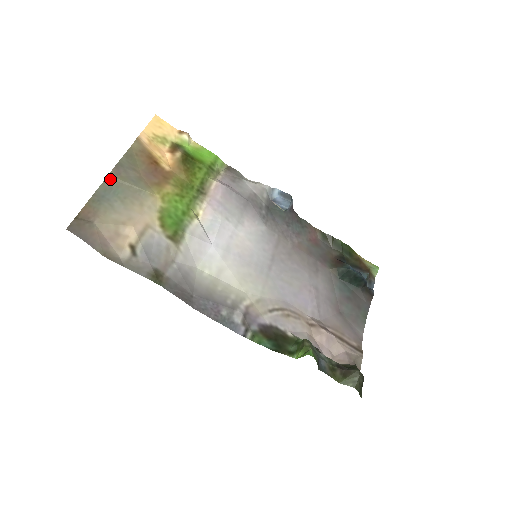
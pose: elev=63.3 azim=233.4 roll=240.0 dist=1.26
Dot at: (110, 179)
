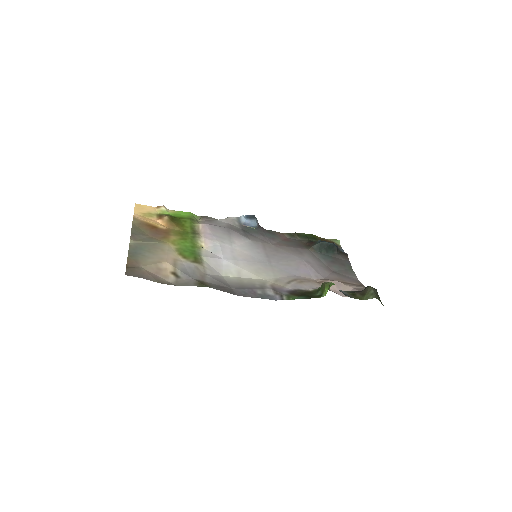
Dot at: (132, 243)
